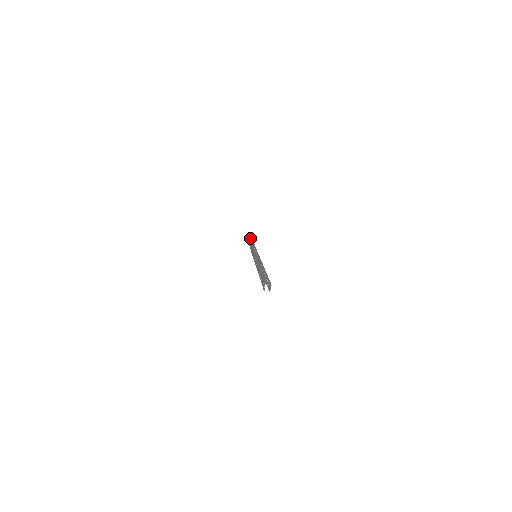
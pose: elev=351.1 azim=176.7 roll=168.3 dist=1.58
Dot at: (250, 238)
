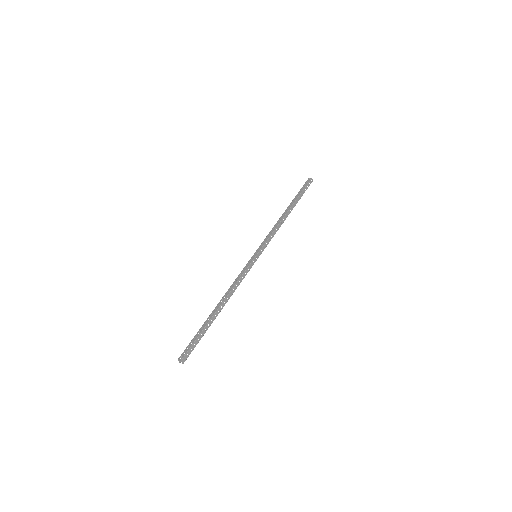
Dot at: (307, 181)
